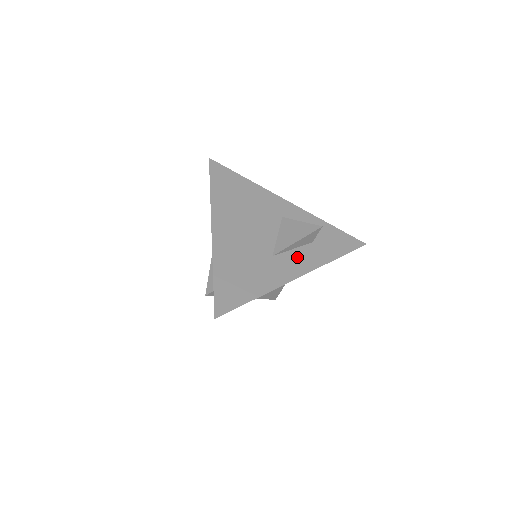
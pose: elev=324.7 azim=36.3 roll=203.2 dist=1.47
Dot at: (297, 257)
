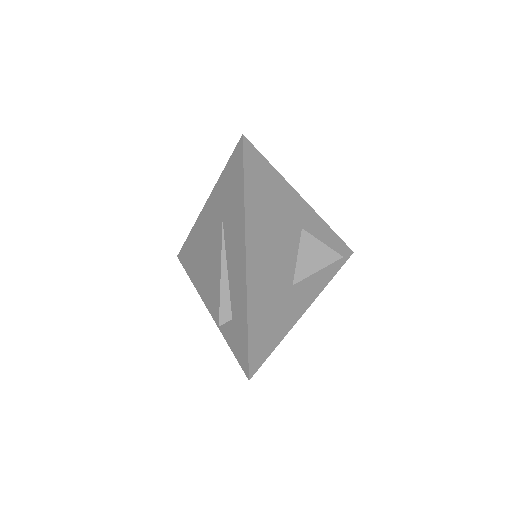
Dot at: (309, 282)
